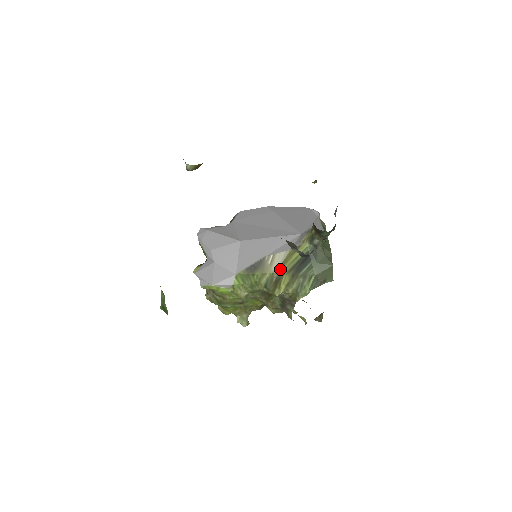
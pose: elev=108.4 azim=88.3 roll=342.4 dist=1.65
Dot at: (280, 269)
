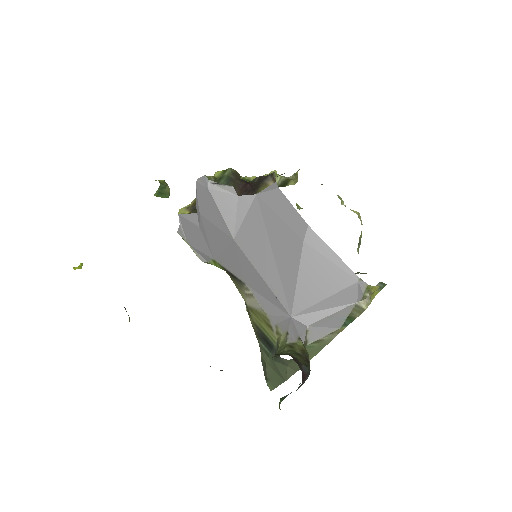
Dot at: (251, 310)
